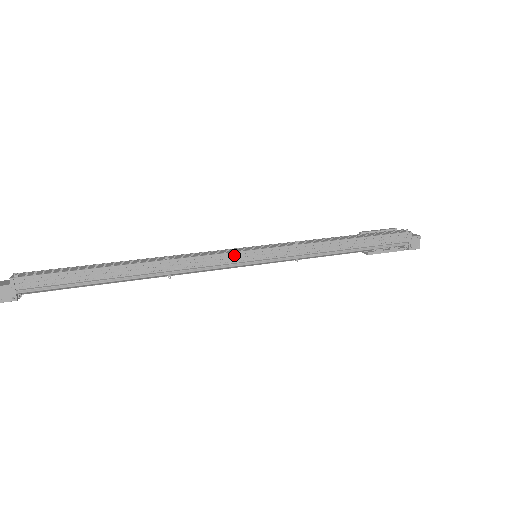
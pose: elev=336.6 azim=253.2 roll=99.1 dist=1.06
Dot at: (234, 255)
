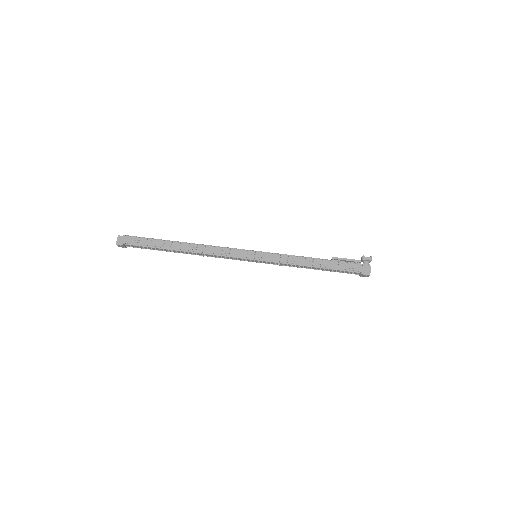
Dot at: (240, 259)
